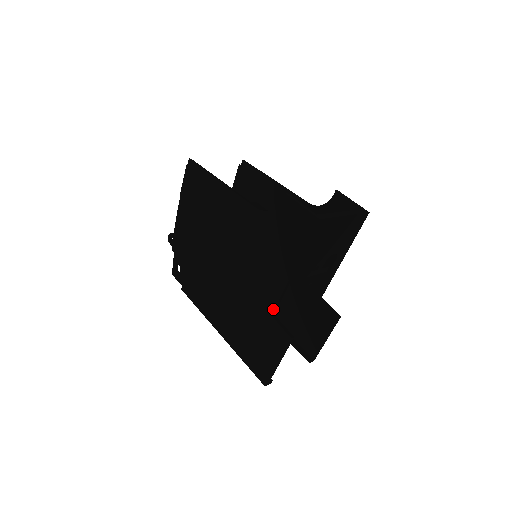
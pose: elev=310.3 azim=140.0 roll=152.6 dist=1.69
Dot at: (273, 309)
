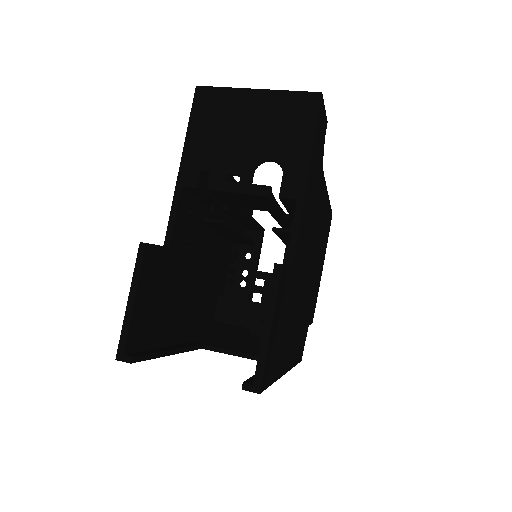
Dot at: (166, 235)
